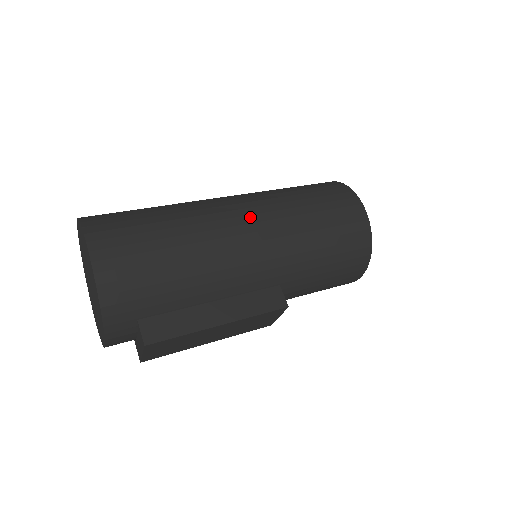
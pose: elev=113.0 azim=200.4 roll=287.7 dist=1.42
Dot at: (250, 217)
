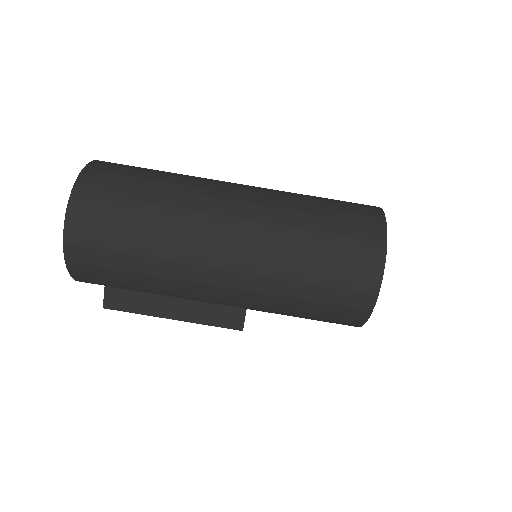
Dot at: (234, 253)
